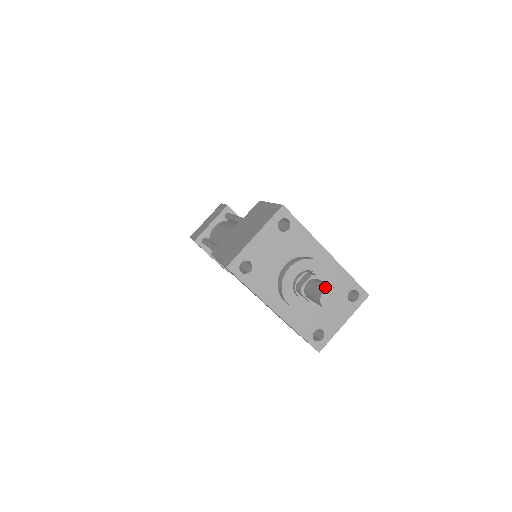
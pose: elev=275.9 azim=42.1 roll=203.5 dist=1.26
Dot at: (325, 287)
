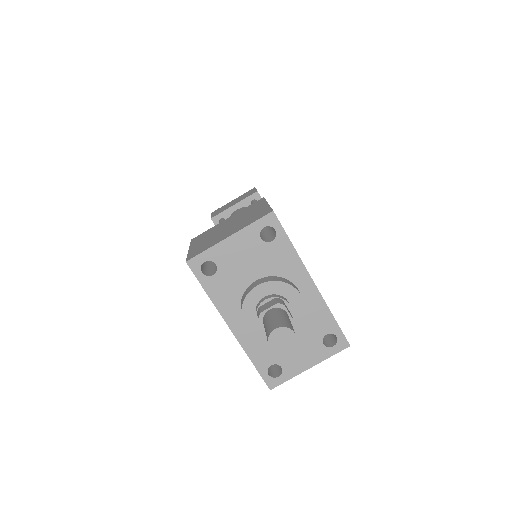
Dot at: (280, 324)
